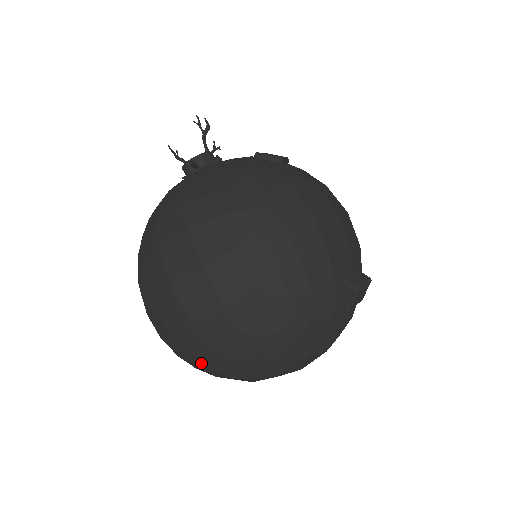
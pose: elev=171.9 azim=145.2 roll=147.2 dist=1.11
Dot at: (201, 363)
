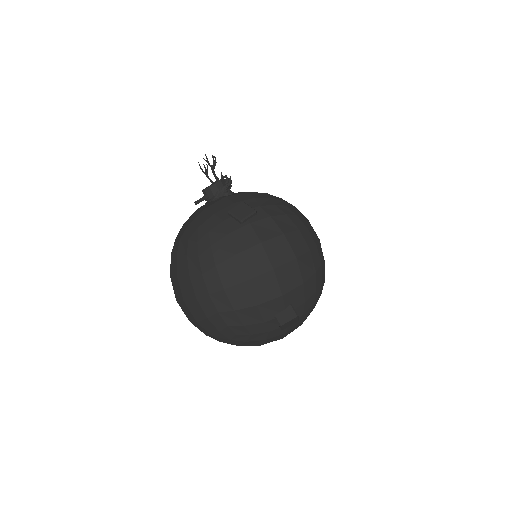
Dot at: occluded
